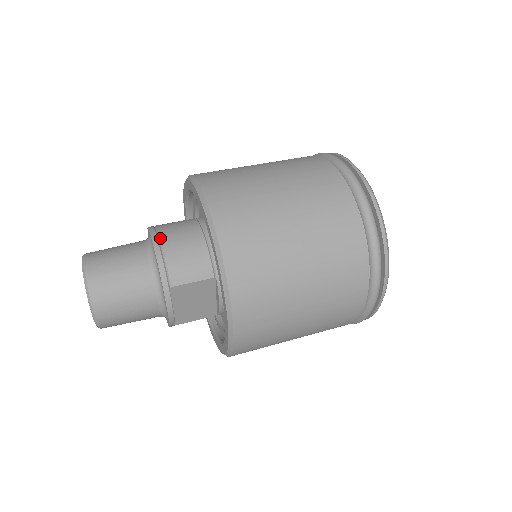
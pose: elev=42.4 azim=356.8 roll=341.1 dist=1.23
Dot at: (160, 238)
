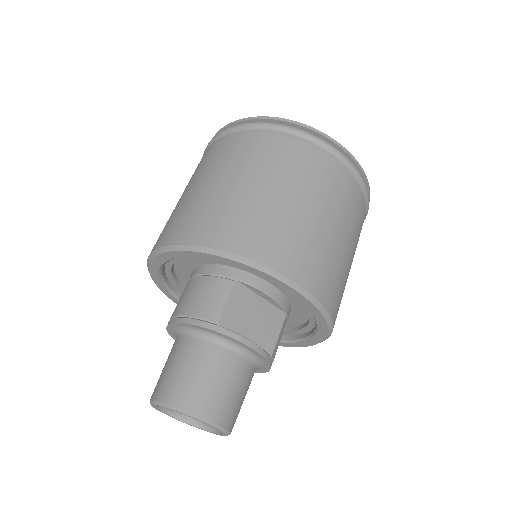
Dot at: (174, 316)
